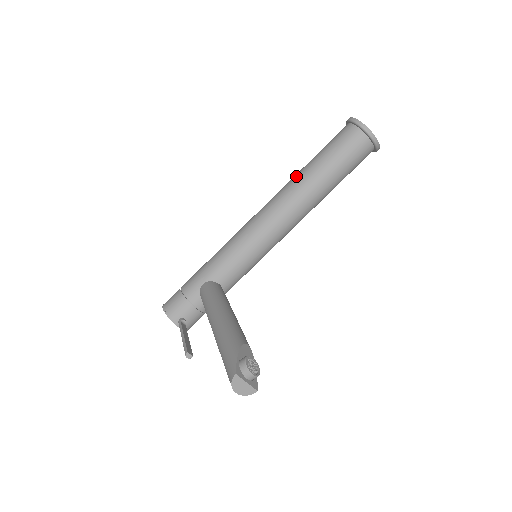
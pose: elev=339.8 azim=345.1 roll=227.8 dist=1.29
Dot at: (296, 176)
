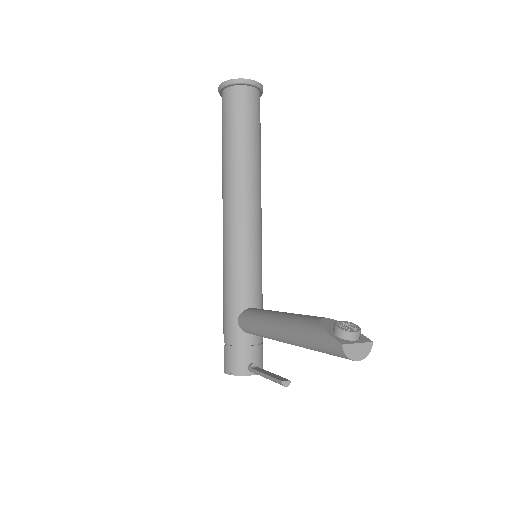
Dot at: (223, 168)
